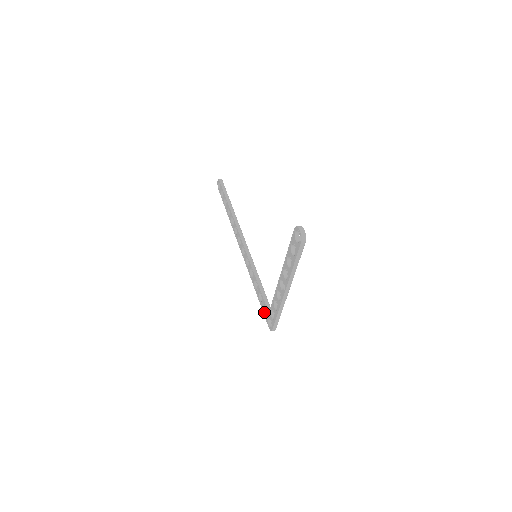
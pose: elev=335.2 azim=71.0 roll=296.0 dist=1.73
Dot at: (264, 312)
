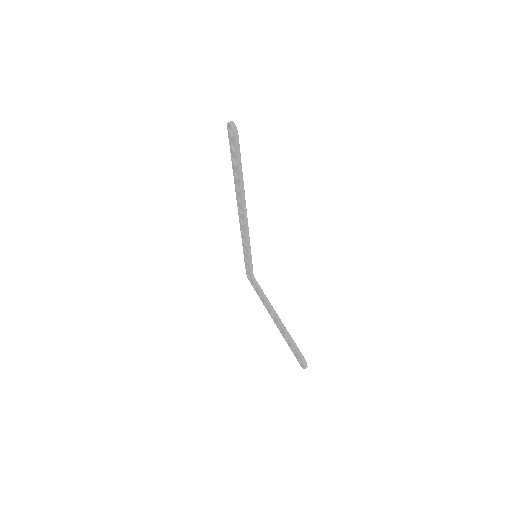
Dot at: (246, 266)
